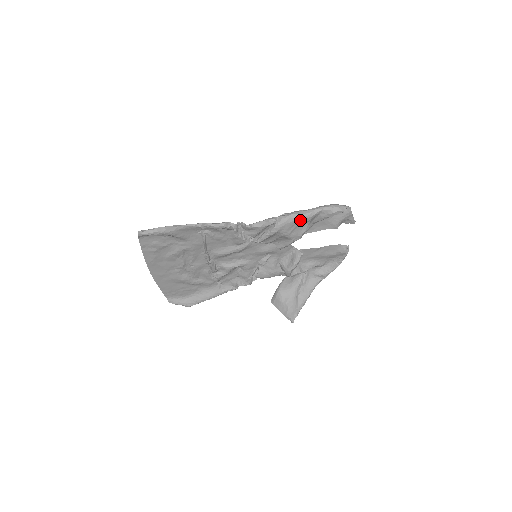
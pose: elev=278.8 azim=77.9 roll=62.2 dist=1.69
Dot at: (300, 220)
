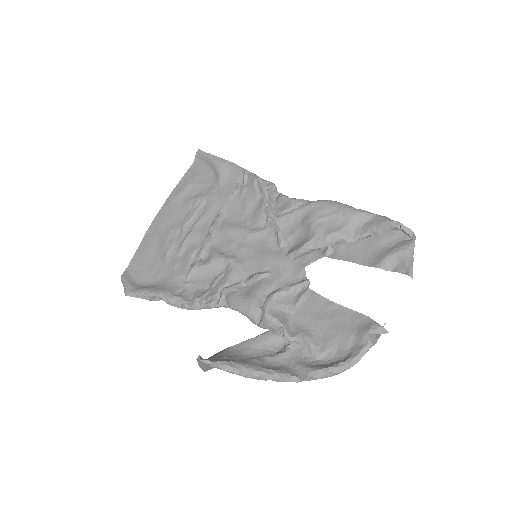
Dot at: (341, 208)
